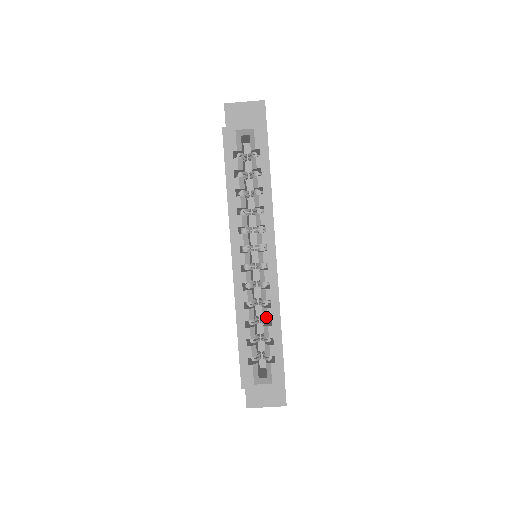
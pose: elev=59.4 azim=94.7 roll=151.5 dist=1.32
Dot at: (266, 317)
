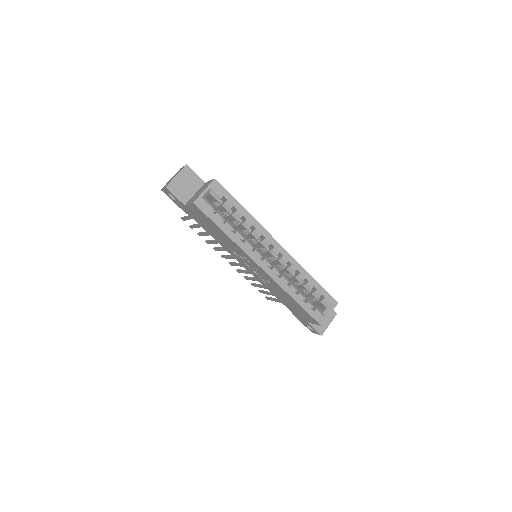
Dot at: (302, 280)
